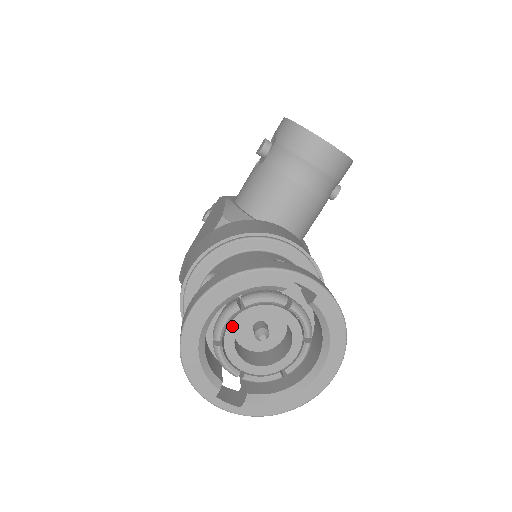
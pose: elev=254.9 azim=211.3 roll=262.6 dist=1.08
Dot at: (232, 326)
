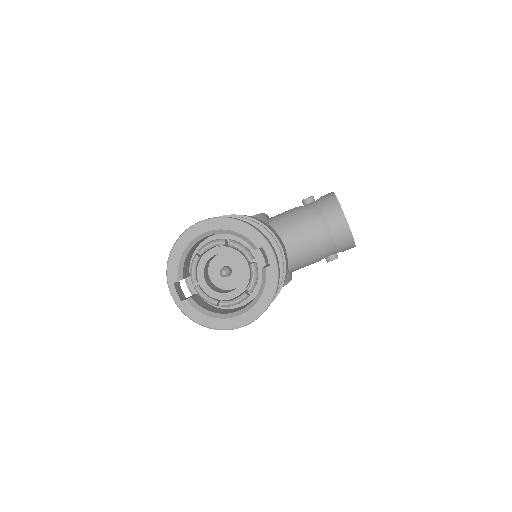
Dot at: (213, 251)
